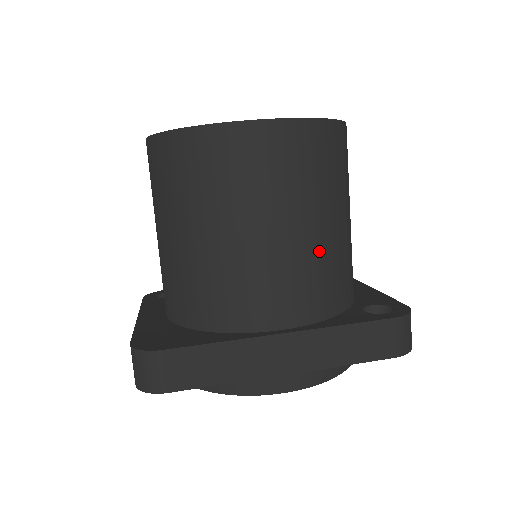
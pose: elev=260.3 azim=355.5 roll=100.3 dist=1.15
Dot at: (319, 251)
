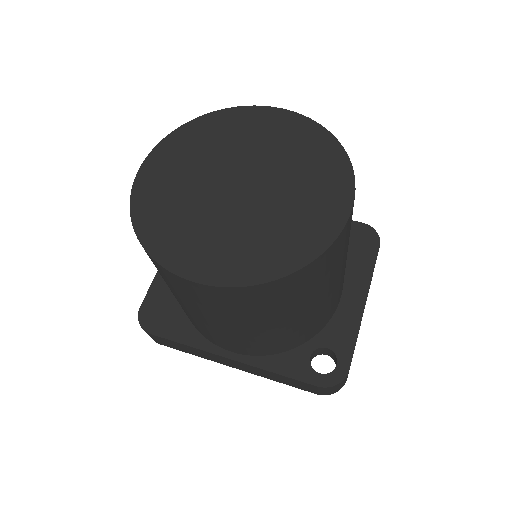
Dot at: (263, 335)
